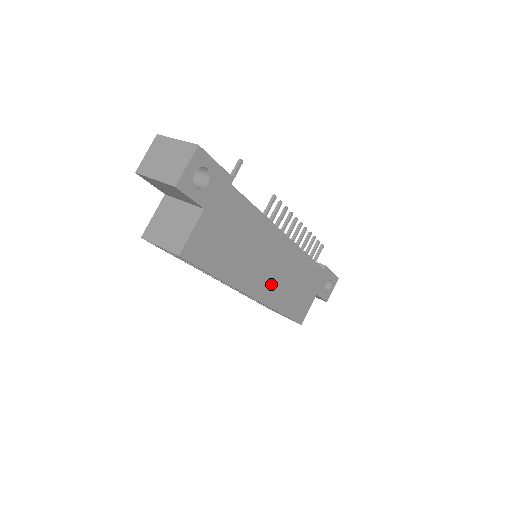
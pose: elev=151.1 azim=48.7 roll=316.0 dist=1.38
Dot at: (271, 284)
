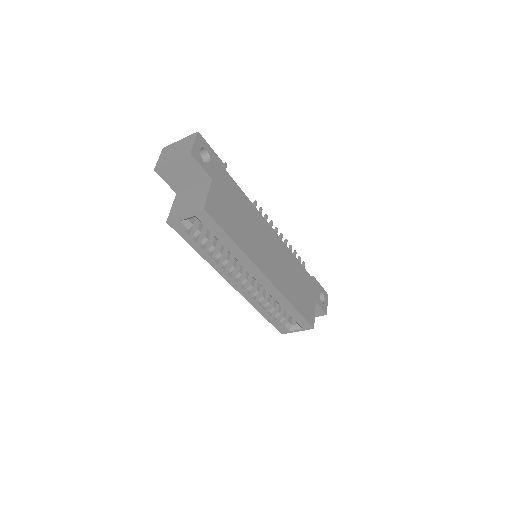
Dot at: (276, 271)
